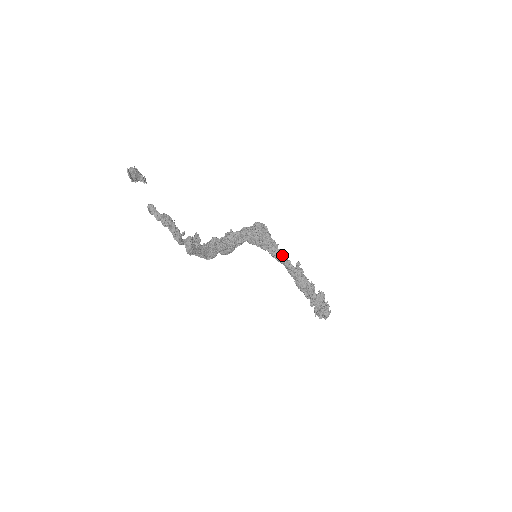
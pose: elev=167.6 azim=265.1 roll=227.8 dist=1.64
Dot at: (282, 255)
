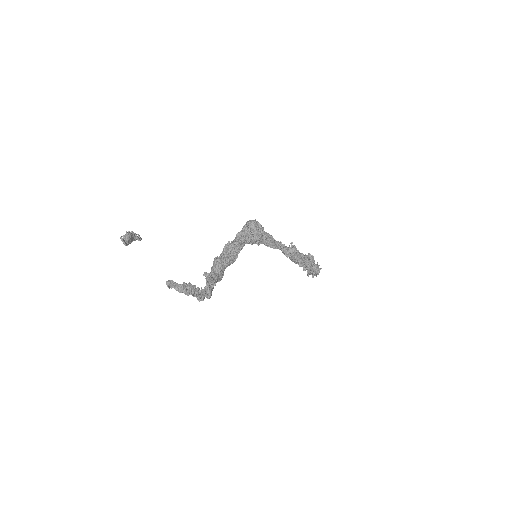
Dot at: (277, 243)
